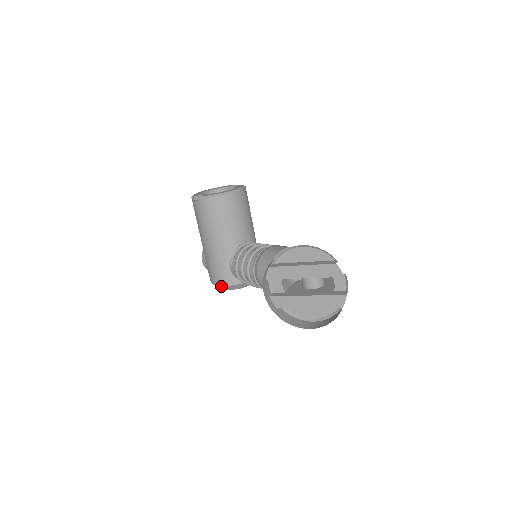
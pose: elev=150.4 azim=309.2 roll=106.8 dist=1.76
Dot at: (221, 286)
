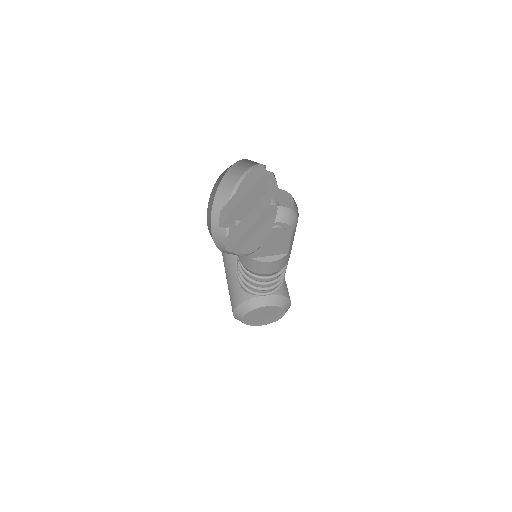
Dot at: (235, 309)
